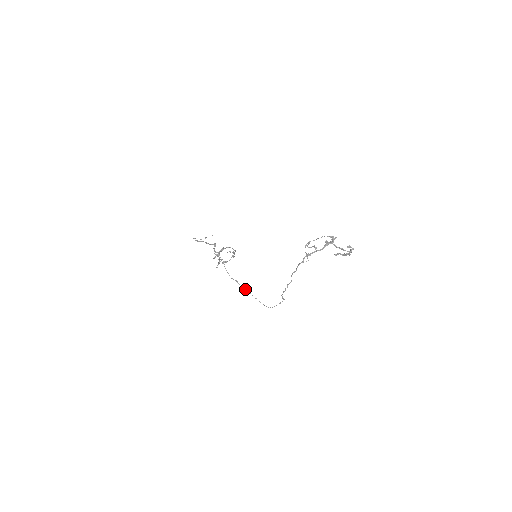
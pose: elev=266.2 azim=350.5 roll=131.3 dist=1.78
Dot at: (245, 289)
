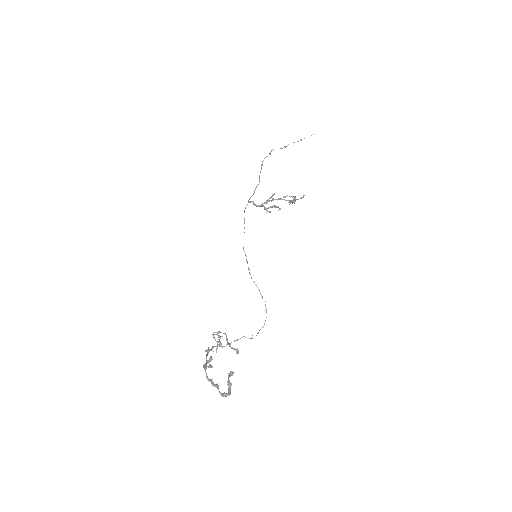
Dot at: (254, 282)
